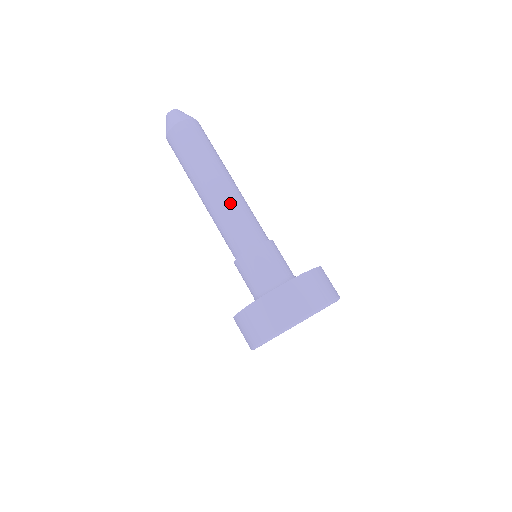
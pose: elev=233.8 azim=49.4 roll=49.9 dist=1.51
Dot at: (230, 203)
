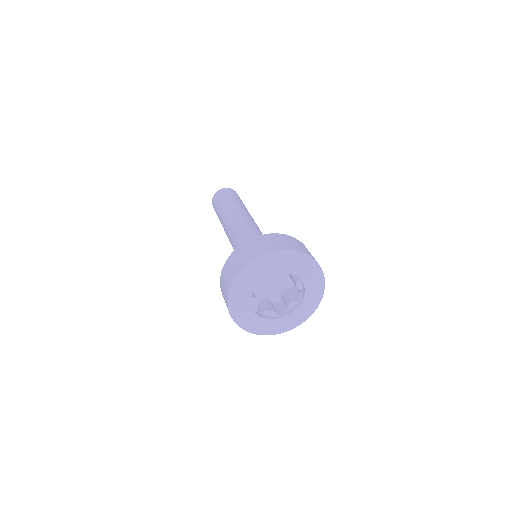
Dot at: (249, 219)
